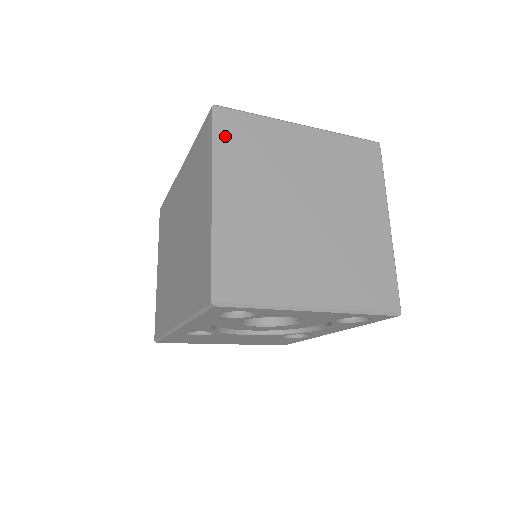
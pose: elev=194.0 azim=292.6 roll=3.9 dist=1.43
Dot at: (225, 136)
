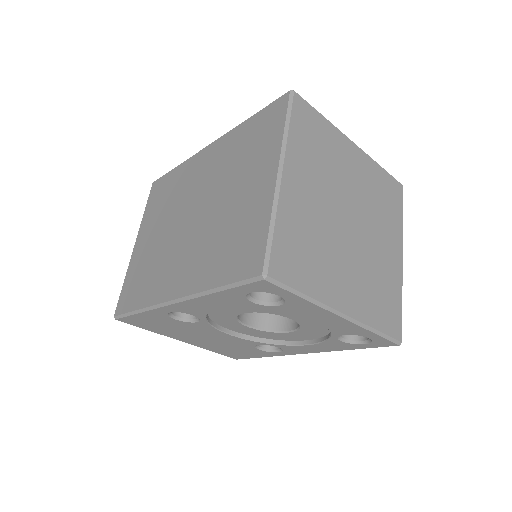
Dot at: (297, 122)
